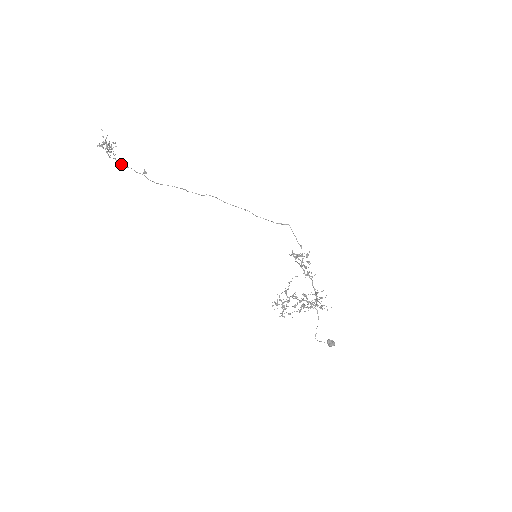
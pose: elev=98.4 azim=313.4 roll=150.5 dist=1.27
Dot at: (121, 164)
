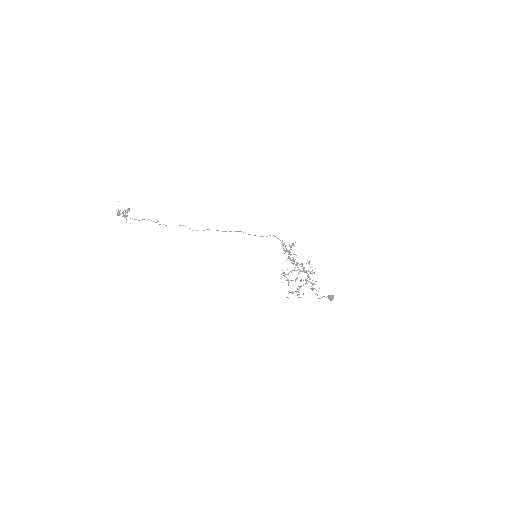
Dot at: occluded
